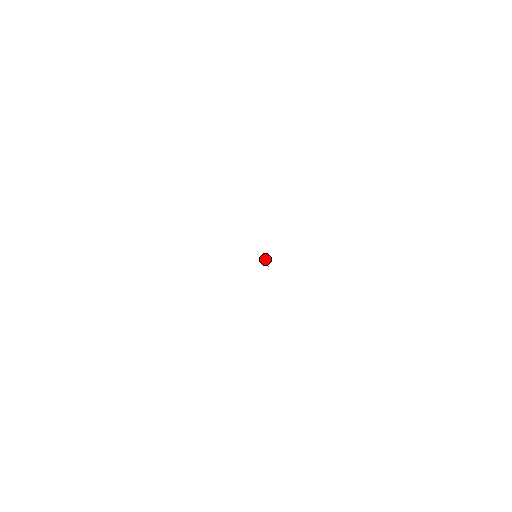
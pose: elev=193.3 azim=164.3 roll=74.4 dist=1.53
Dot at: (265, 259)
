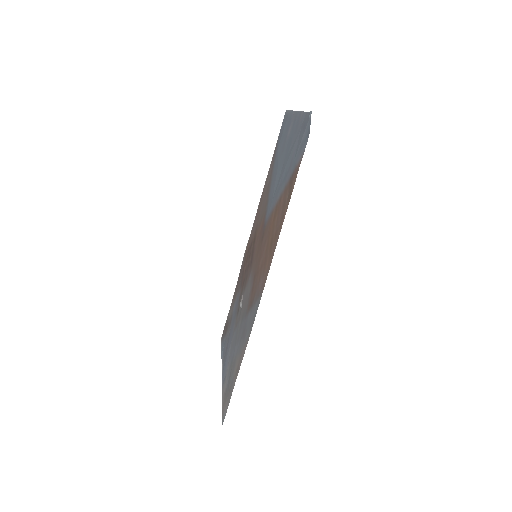
Dot at: (242, 297)
